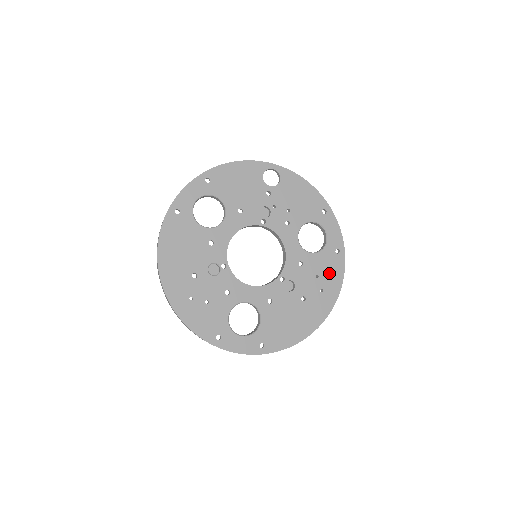
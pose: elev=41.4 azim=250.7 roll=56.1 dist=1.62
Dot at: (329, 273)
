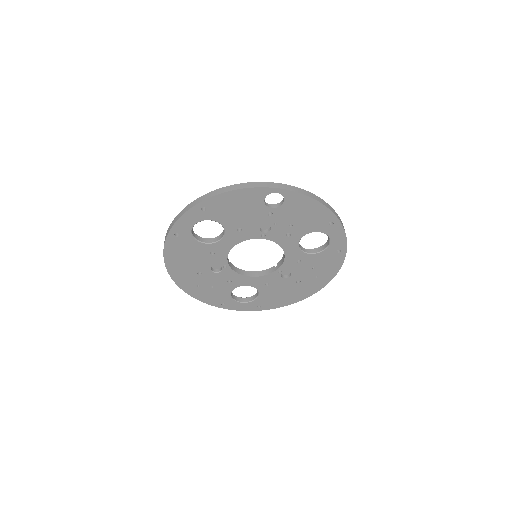
Dot at: (327, 266)
